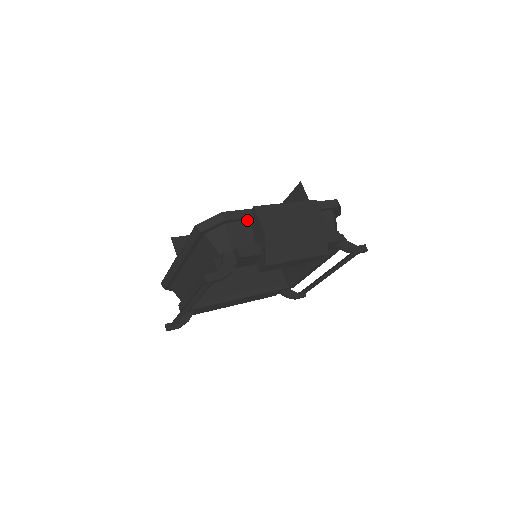
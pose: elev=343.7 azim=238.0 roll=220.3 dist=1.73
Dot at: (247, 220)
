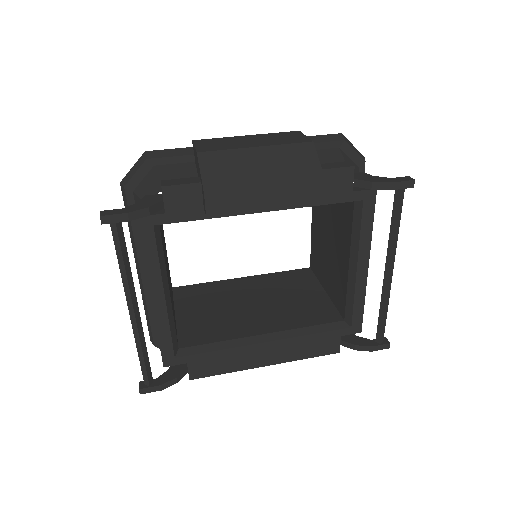
Dot at: (189, 162)
